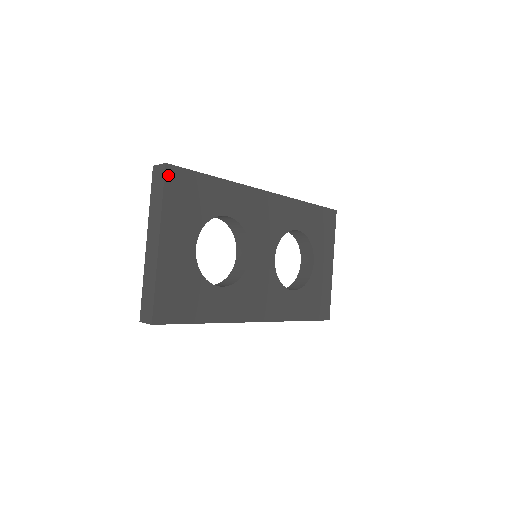
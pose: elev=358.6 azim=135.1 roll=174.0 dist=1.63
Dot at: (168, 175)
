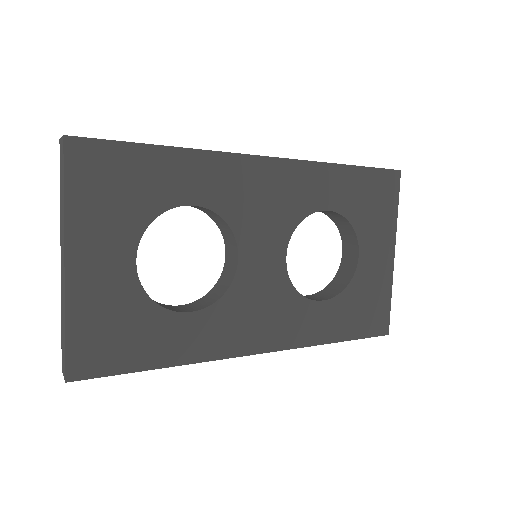
Dot at: (71, 154)
